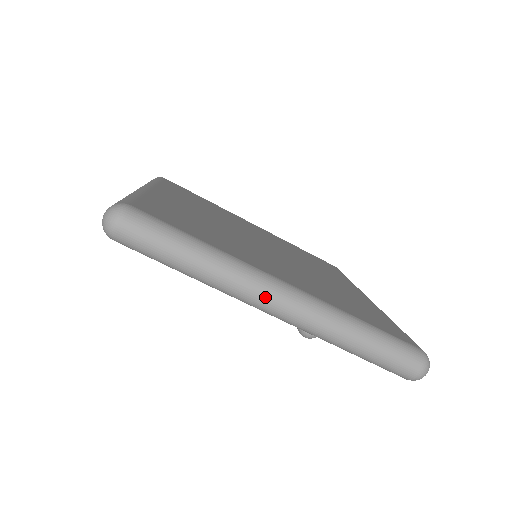
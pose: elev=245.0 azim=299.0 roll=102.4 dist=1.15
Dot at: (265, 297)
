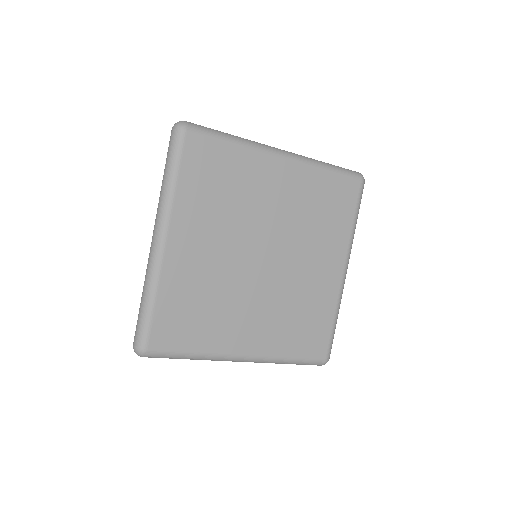
Dot at: occluded
